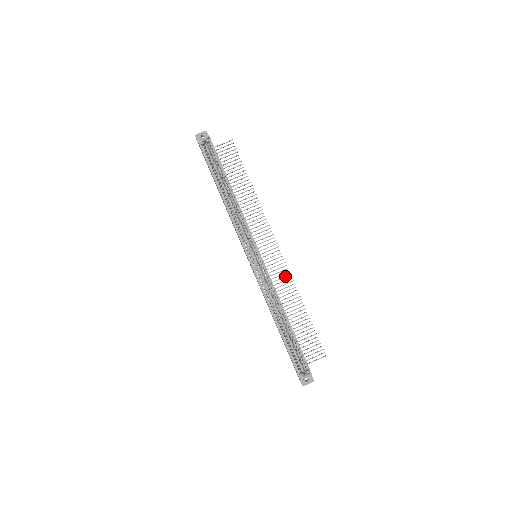
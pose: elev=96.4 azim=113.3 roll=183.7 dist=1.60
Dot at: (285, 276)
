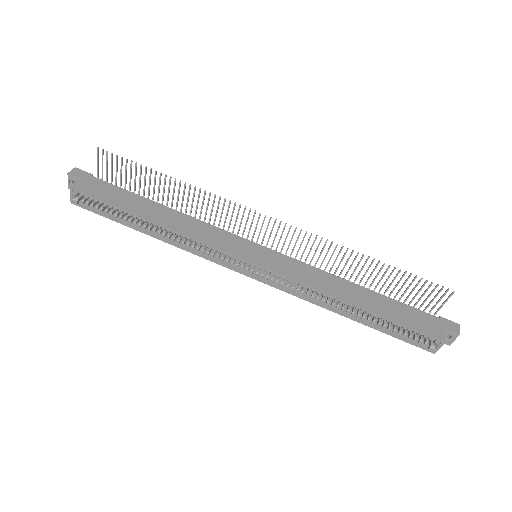
Dot at: occluded
